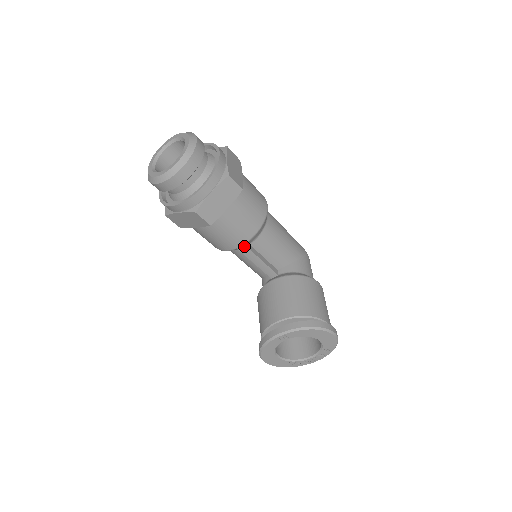
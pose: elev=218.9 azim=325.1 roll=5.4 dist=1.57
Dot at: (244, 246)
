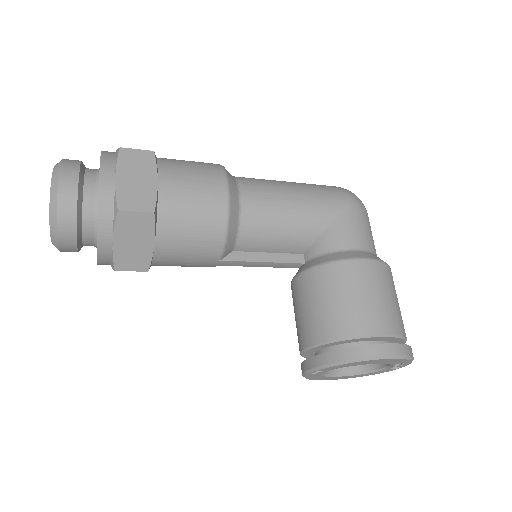
Dot at: (222, 261)
